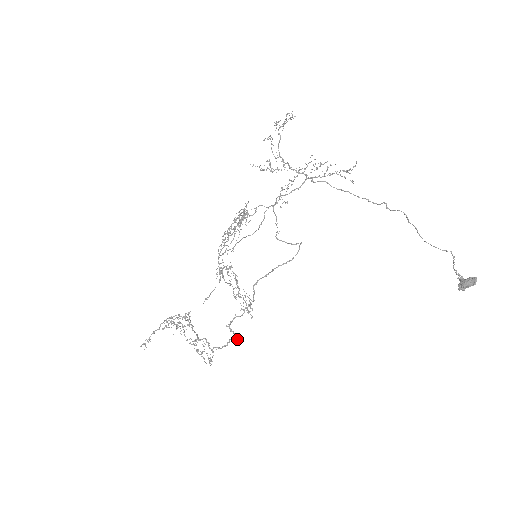
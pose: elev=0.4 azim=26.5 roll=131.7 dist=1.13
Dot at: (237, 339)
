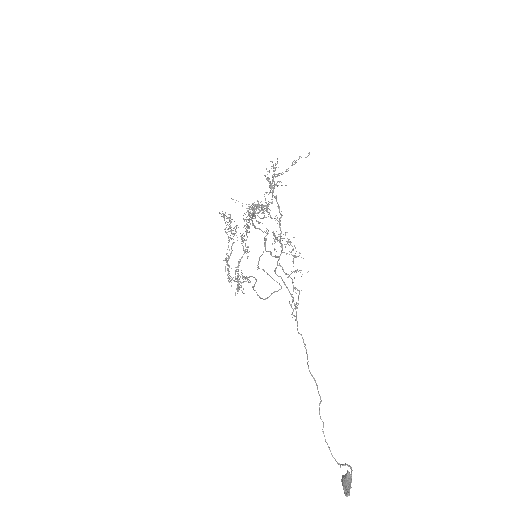
Dot at: (237, 293)
